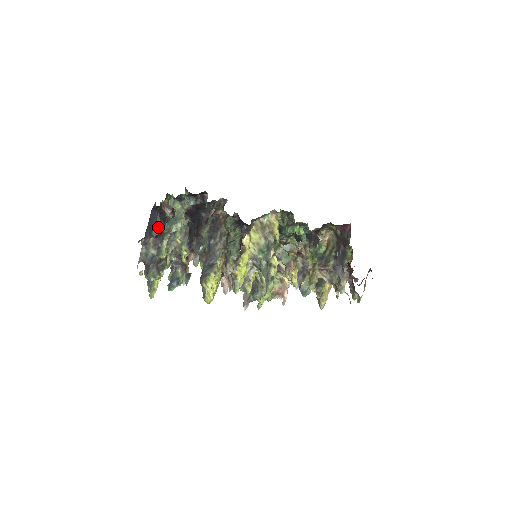
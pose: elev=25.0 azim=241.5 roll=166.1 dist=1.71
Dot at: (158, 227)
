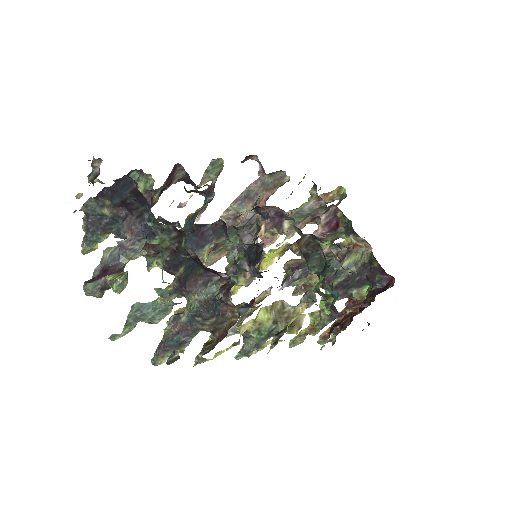
Dot at: (128, 202)
